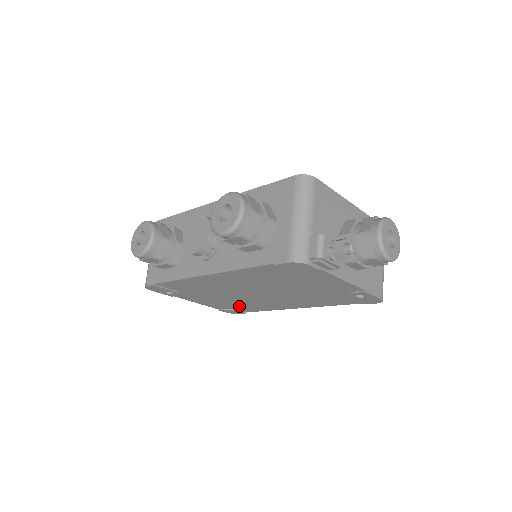
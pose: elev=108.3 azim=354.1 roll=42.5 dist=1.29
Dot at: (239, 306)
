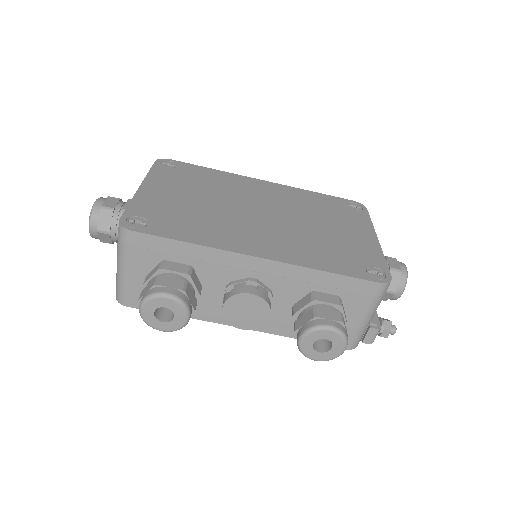
Dot at: occluded
